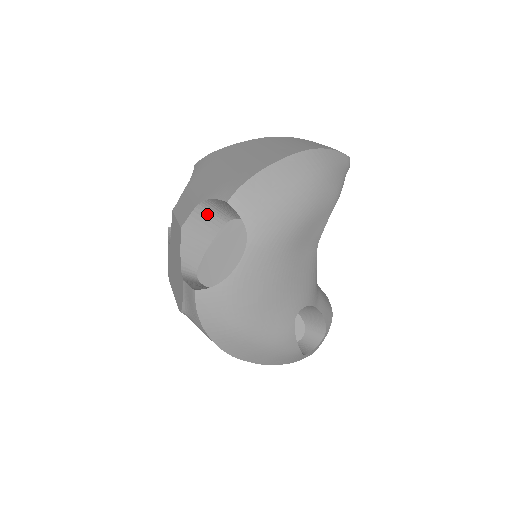
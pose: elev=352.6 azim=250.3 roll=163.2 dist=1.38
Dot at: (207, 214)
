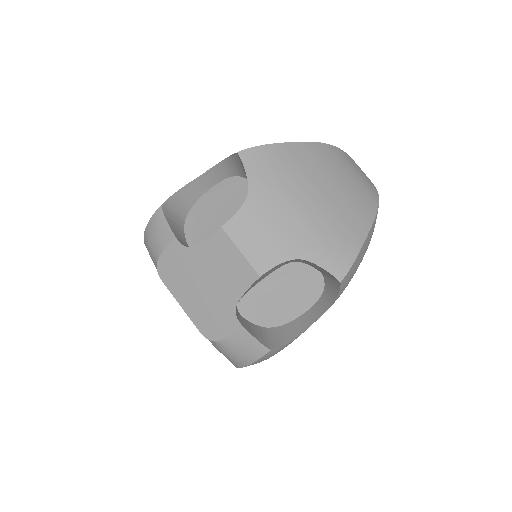
Dot at: (286, 262)
